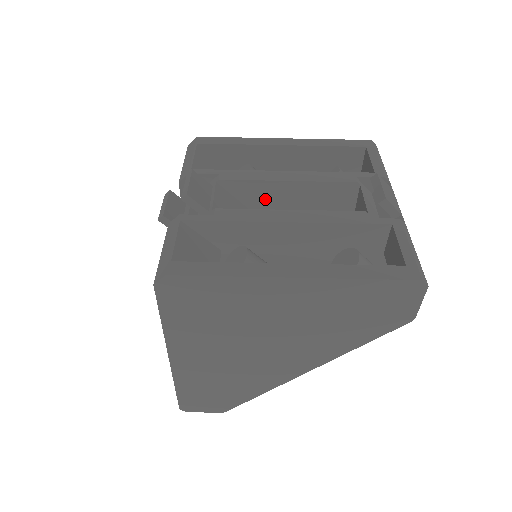
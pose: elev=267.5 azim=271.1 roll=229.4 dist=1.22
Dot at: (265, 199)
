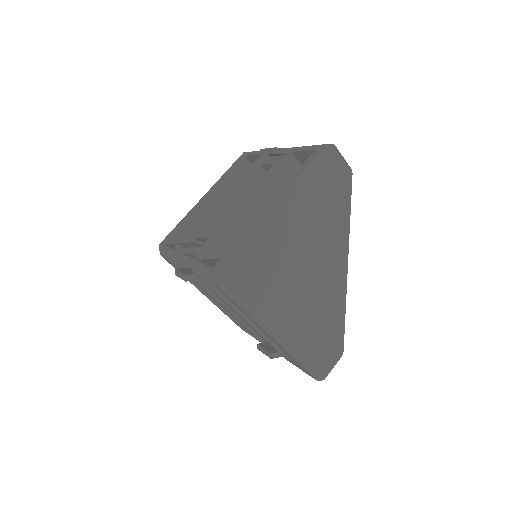
Dot at: occluded
